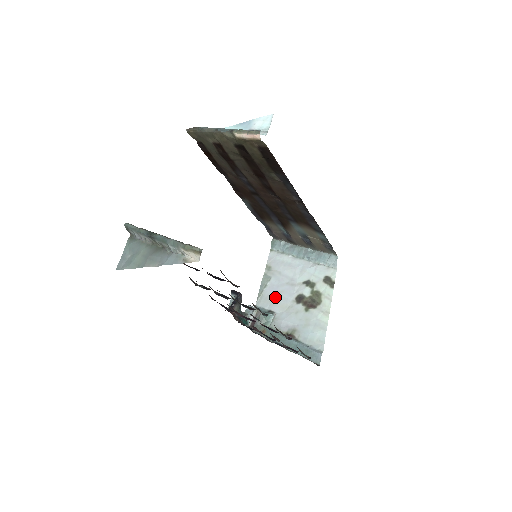
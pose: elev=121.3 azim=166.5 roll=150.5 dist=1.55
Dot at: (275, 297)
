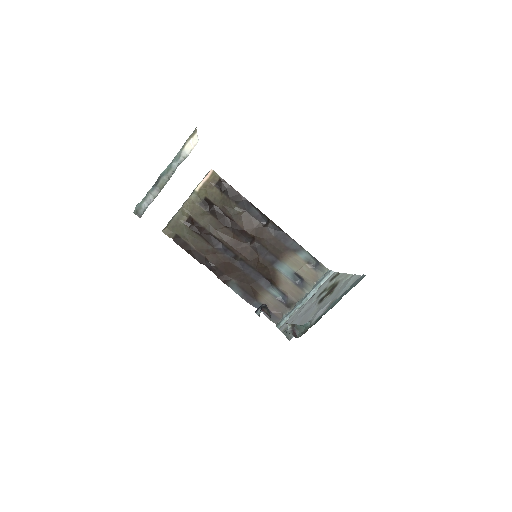
Dot at: (302, 321)
